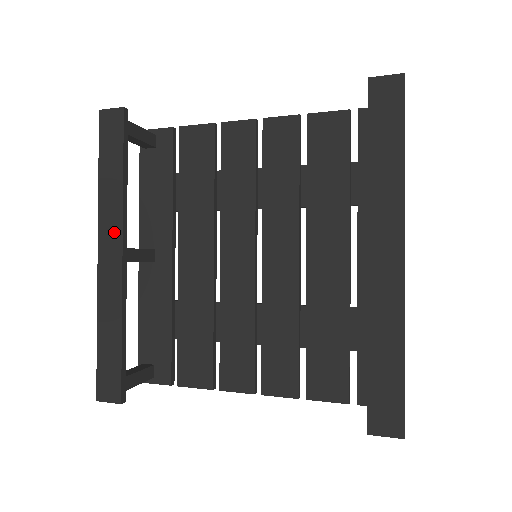
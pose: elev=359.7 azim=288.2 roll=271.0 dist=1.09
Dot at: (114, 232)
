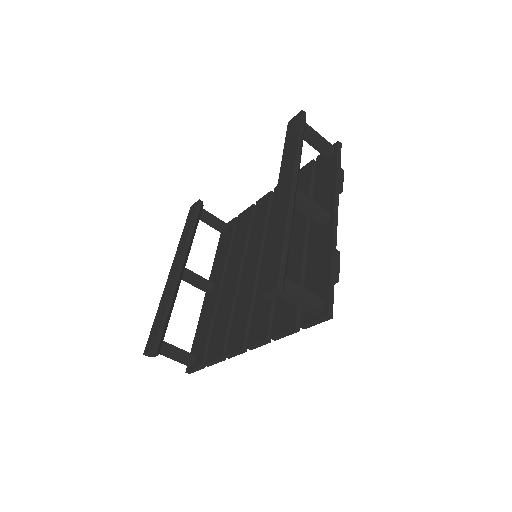
Dot at: (179, 256)
